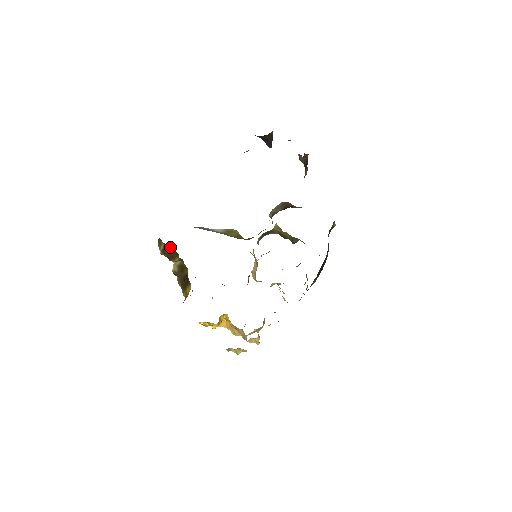
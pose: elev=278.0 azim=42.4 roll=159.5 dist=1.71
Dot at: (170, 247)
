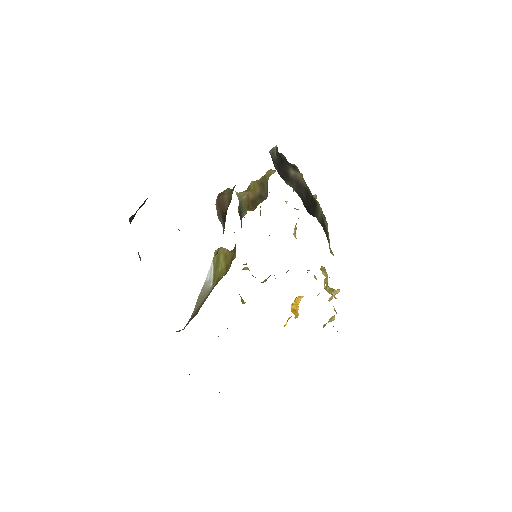
Dot at: occluded
